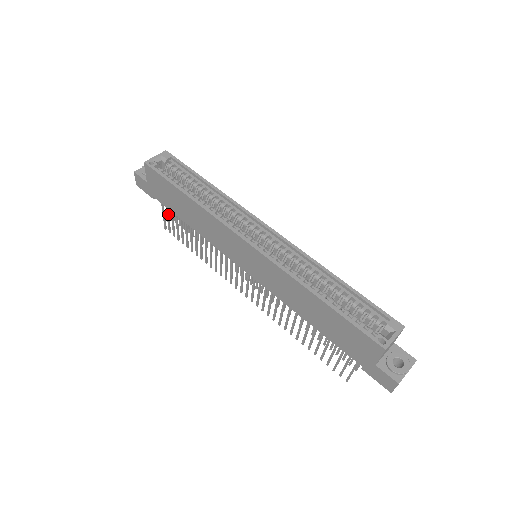
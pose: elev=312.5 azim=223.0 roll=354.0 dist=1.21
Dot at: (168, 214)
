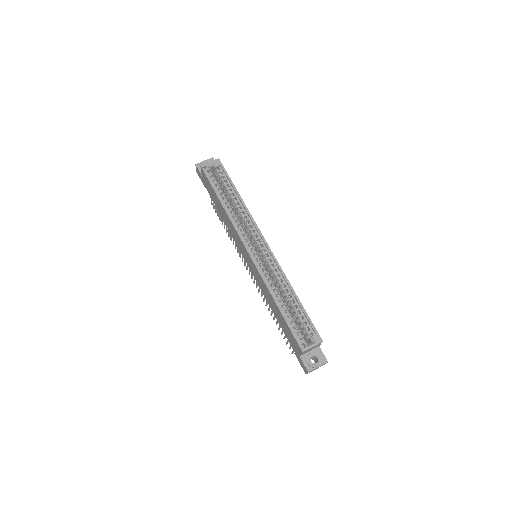
Dot at: occluded
